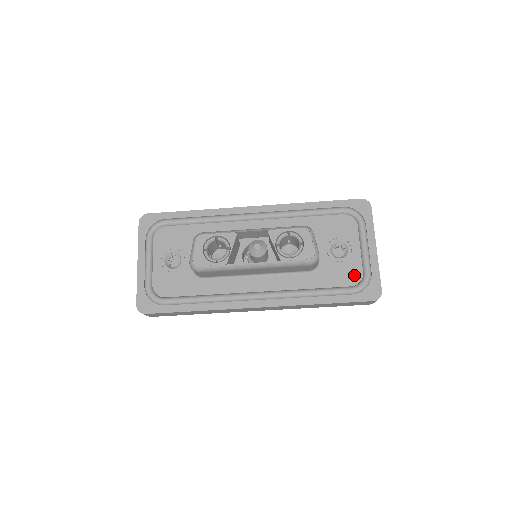
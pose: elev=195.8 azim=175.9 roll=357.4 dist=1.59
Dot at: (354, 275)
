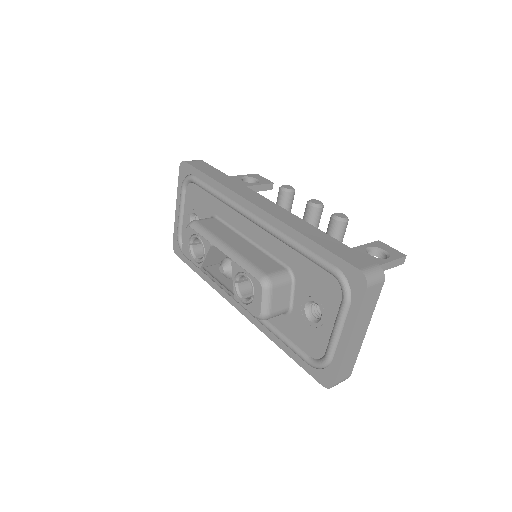
Dot at: (316, 348)
